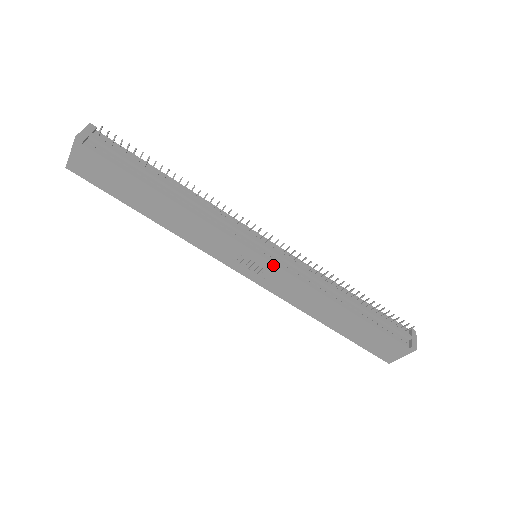
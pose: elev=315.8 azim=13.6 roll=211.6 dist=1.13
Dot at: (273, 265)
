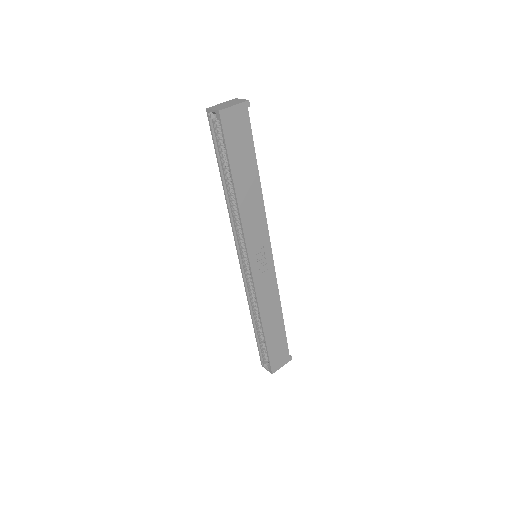
Dot at: (273, 264)
